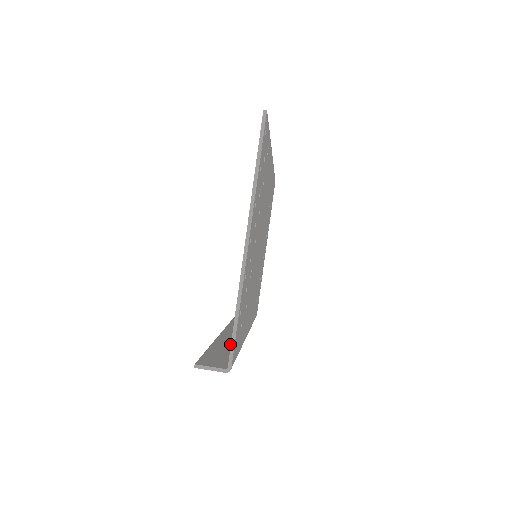
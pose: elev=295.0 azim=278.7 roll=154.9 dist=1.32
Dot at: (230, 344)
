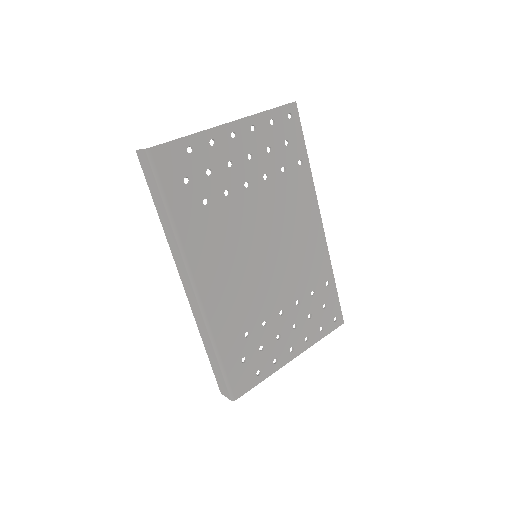
Dot at: occluded
